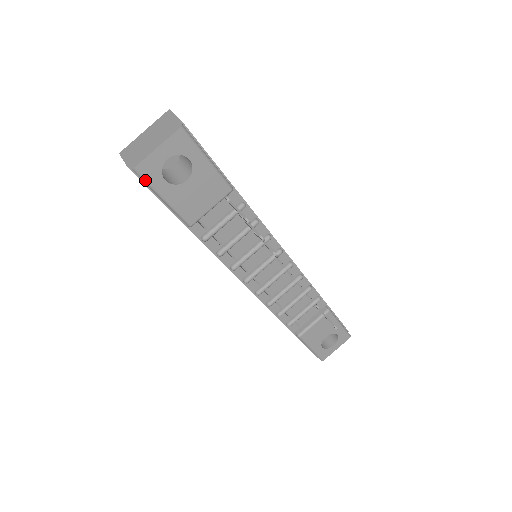
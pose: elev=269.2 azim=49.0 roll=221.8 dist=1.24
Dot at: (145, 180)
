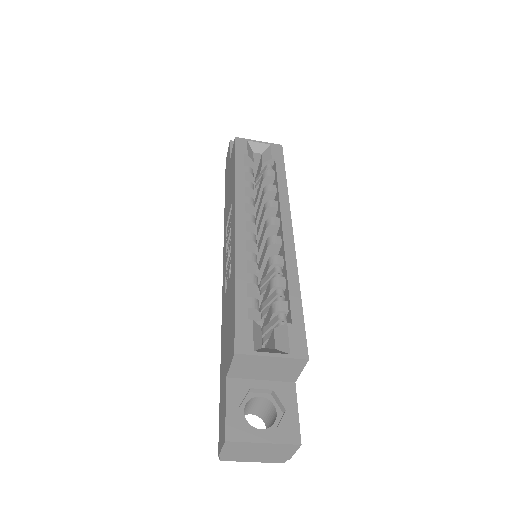
Dot at: occluded
